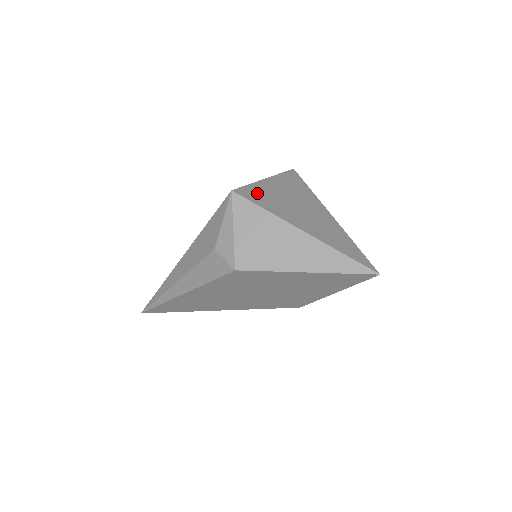
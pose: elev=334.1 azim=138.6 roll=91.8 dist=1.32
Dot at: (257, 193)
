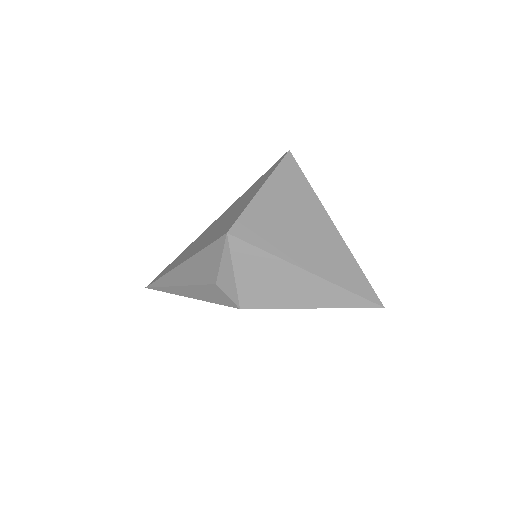
Dot at: (254, 224)
